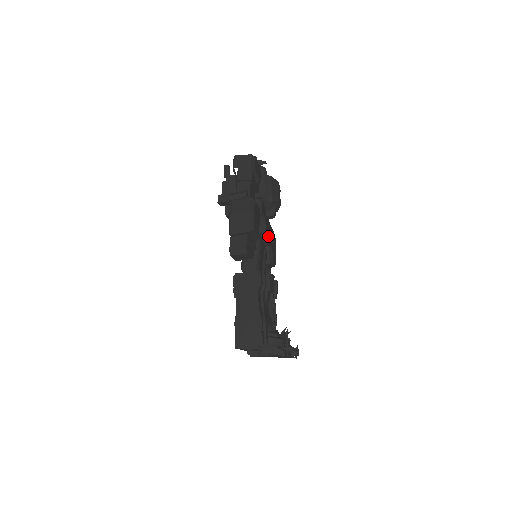
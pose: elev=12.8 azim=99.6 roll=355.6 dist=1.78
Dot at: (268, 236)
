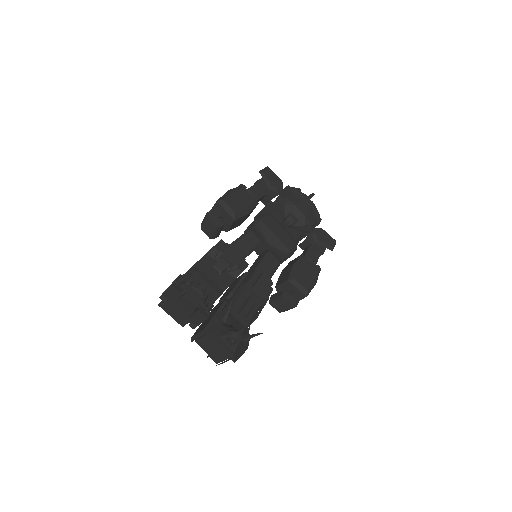
Dot at: (270, 233)
